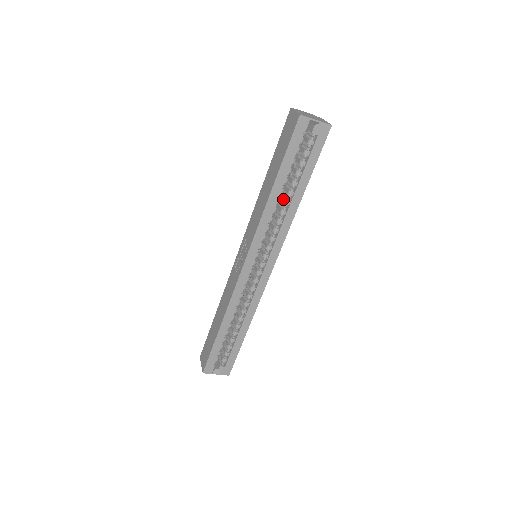
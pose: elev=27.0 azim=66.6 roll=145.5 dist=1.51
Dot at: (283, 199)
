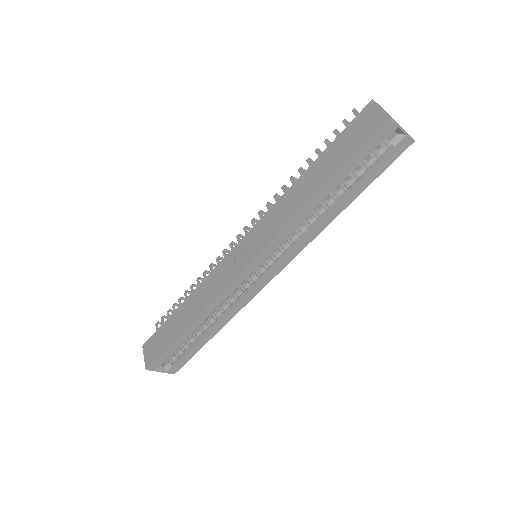
Dot at: occluded
